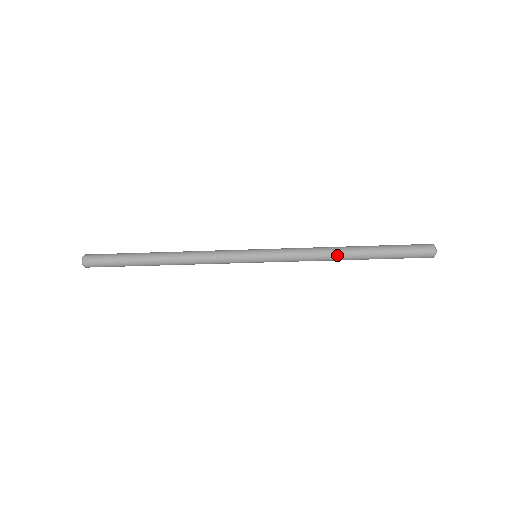
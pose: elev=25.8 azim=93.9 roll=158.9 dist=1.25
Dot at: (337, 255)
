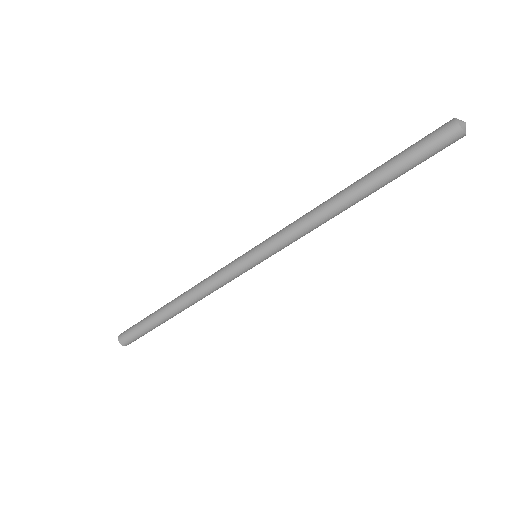
Dot at: (333, 202)
